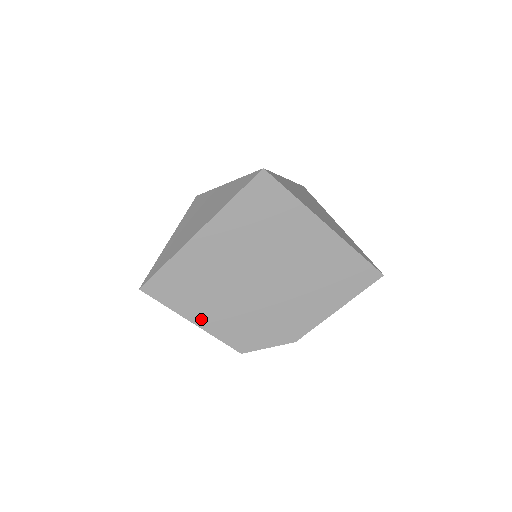
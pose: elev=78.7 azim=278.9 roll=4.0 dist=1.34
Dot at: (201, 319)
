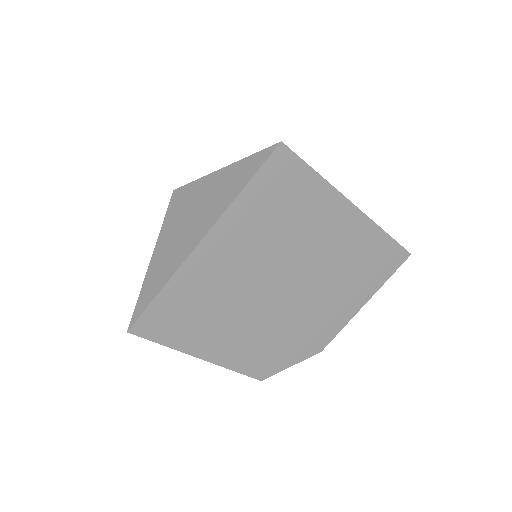
Dot at: (212, 352)
